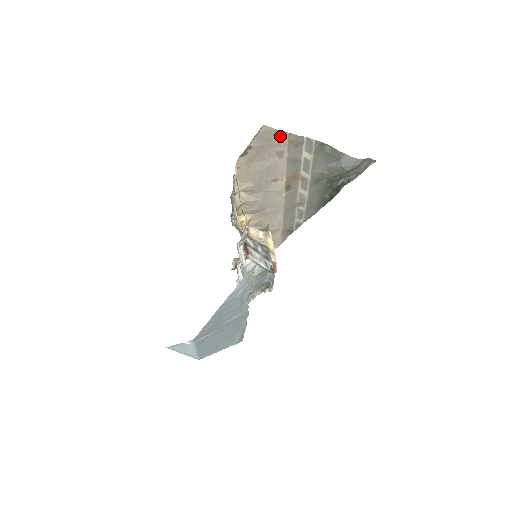
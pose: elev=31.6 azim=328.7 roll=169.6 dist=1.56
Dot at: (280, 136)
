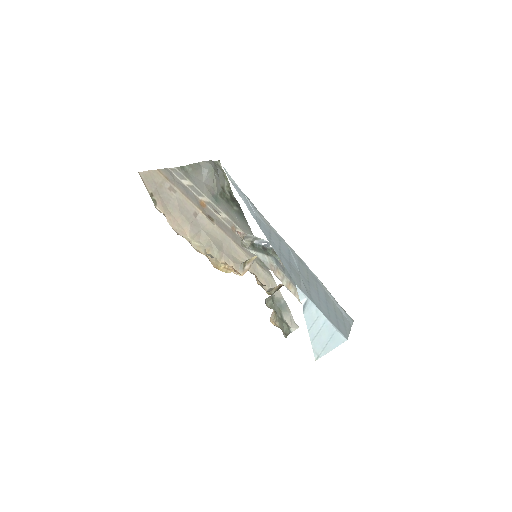
Dot at: (156, 175)
